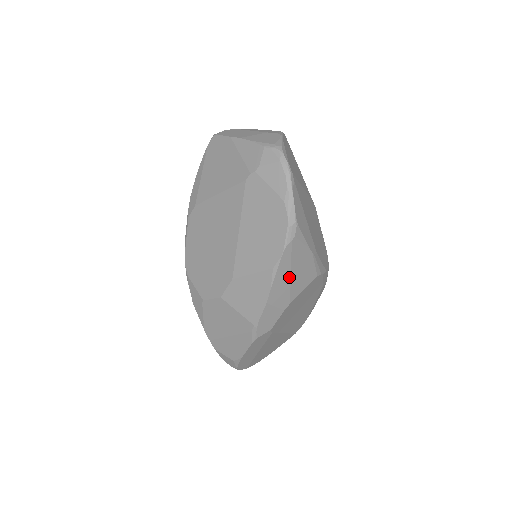
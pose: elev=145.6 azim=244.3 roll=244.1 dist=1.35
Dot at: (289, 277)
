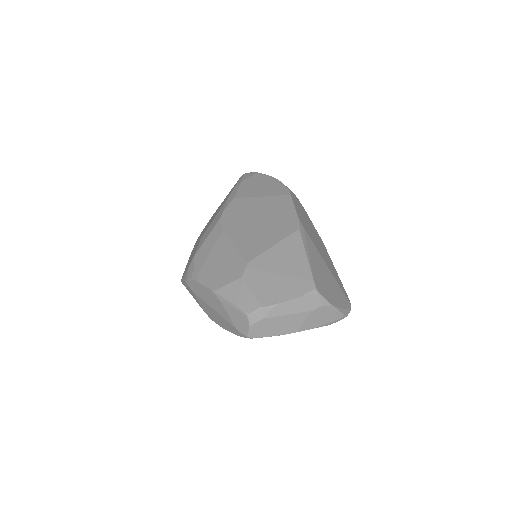
Dot at: occluded
